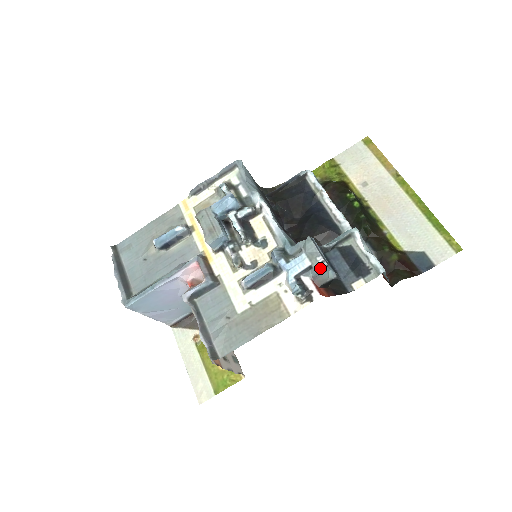
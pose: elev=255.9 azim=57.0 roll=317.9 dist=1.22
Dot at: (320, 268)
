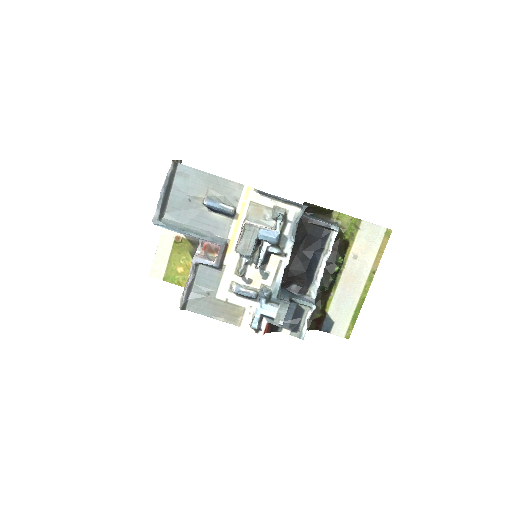
Dot at: occluded
